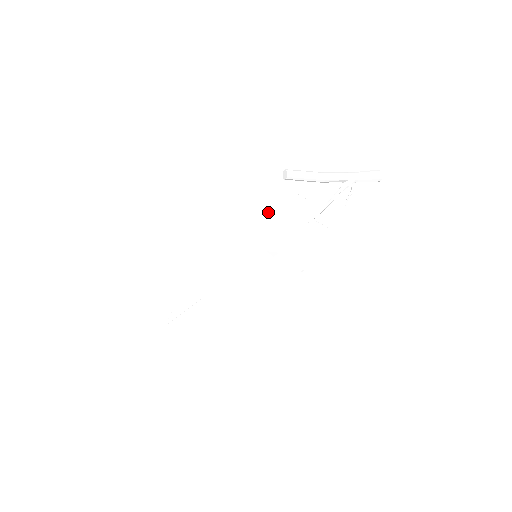
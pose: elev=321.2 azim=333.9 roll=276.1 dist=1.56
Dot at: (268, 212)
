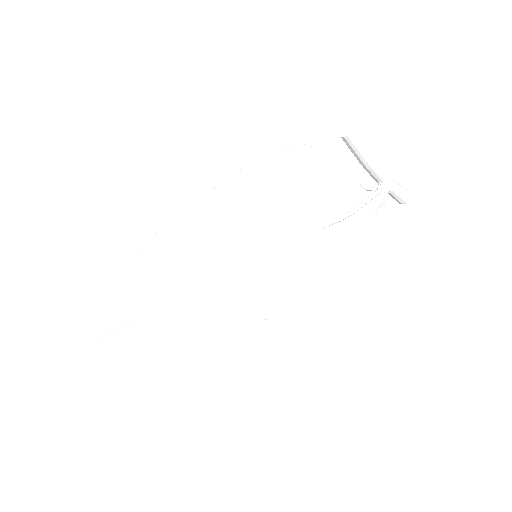
Dot at: (308, 179)
